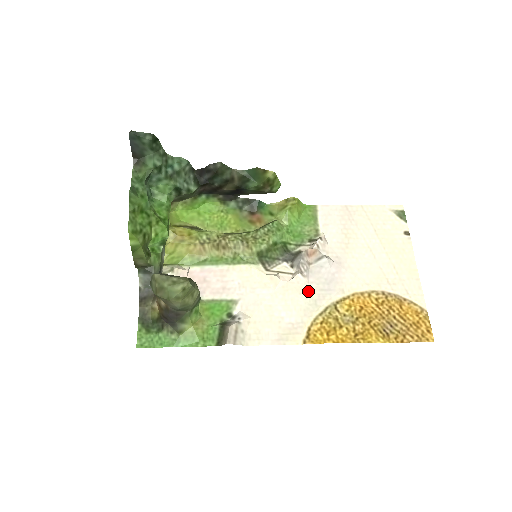
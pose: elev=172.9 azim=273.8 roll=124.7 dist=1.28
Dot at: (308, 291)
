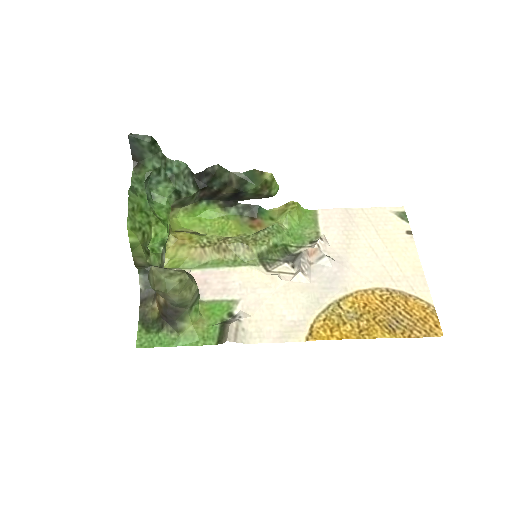
Dot at: (310, 290)
